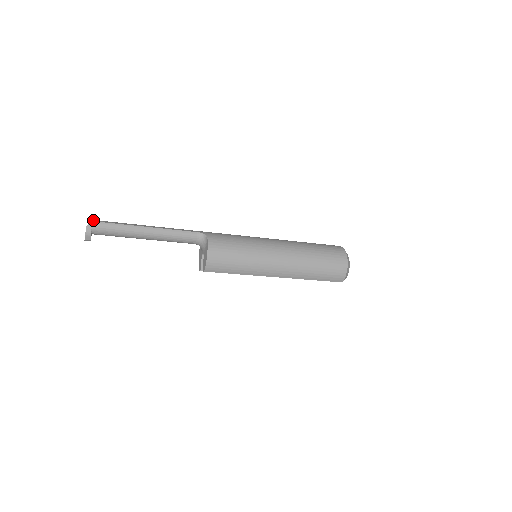
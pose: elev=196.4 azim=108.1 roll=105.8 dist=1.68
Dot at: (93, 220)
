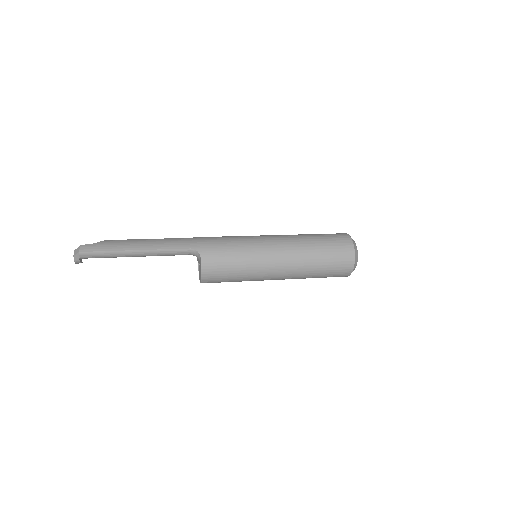
Dot at: (79, 249)
